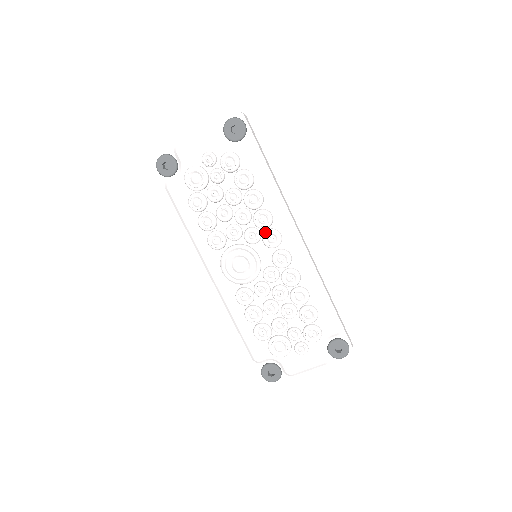
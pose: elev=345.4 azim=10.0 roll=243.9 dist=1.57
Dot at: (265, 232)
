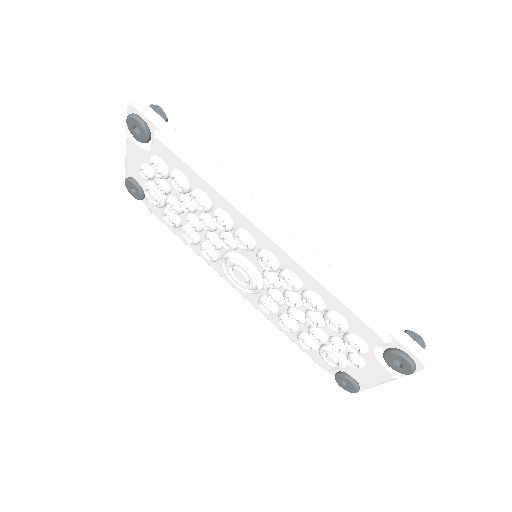
Dot at: (233, 235)
